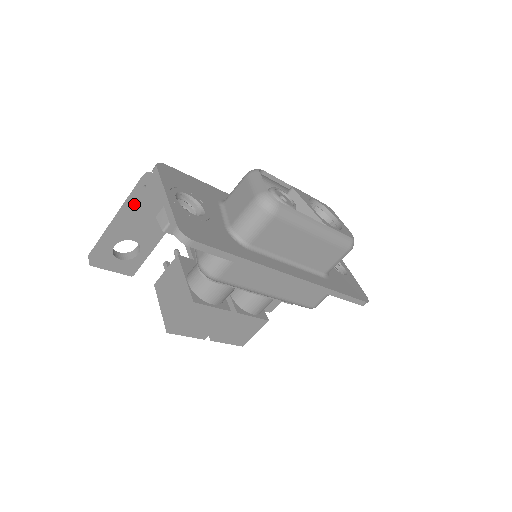
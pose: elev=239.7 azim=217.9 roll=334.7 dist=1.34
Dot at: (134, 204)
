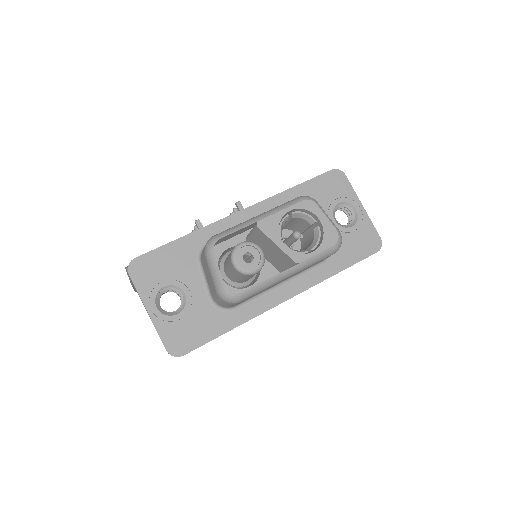
Dot at: occluded
